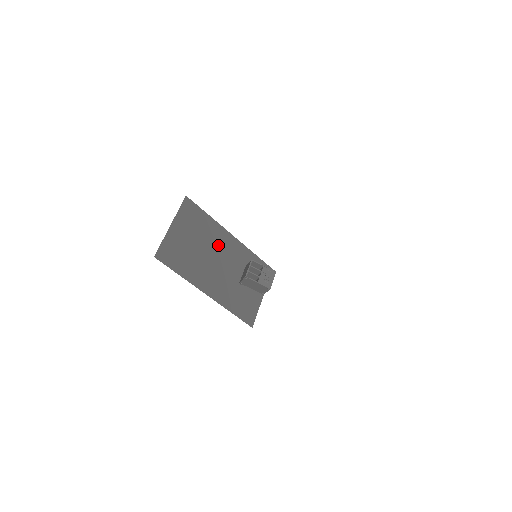
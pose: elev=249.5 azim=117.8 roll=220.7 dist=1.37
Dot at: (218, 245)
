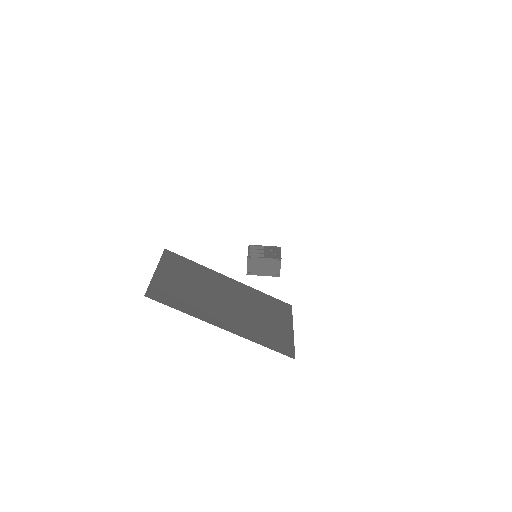
Dot at: (217, 286)
